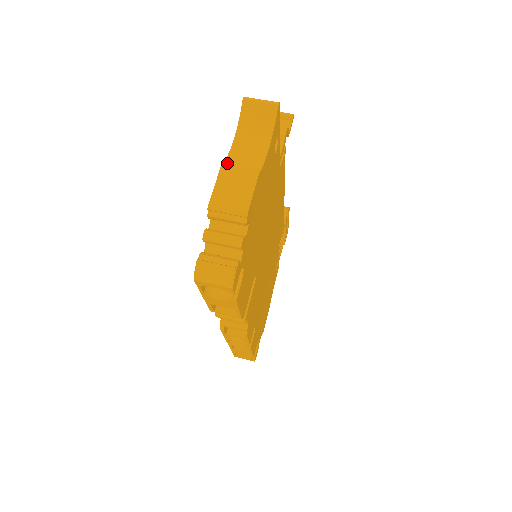
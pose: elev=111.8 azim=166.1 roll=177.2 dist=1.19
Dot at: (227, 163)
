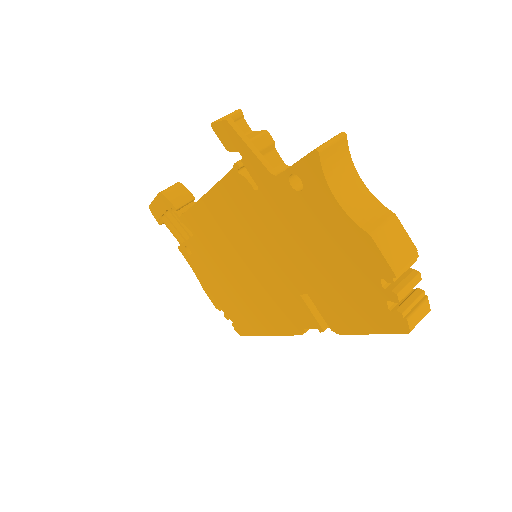
Dot at: (363, 226)
